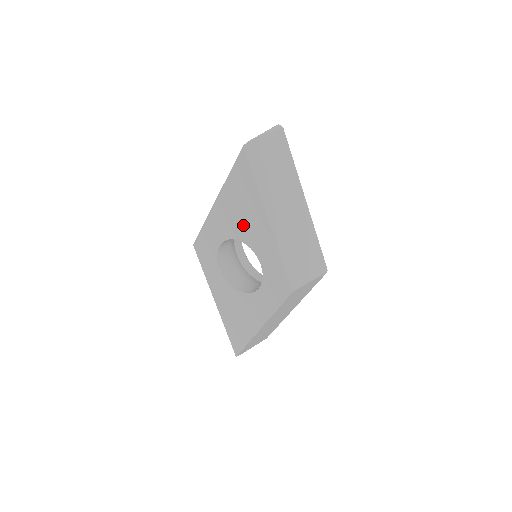
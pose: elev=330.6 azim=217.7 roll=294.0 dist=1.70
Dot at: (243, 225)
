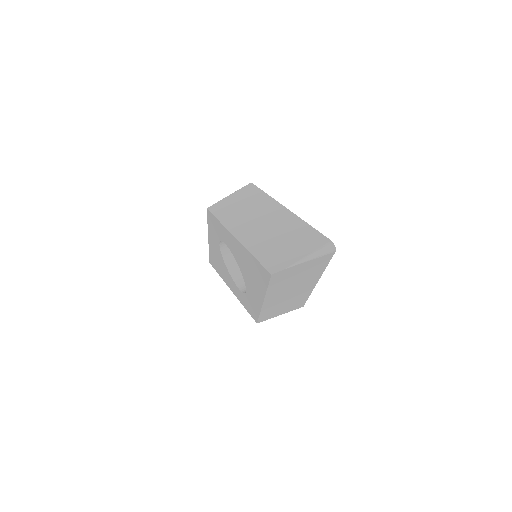
Dot at: (246, 273)
